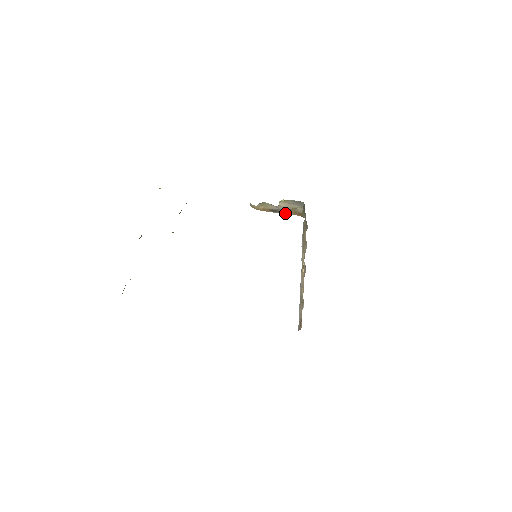
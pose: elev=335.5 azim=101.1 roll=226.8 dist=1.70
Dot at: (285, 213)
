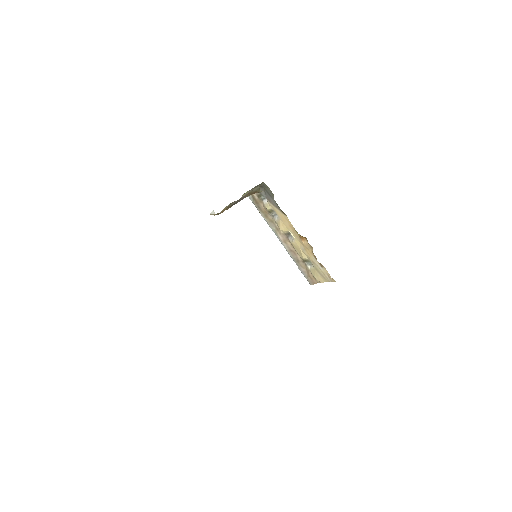
Dot at: occluded
